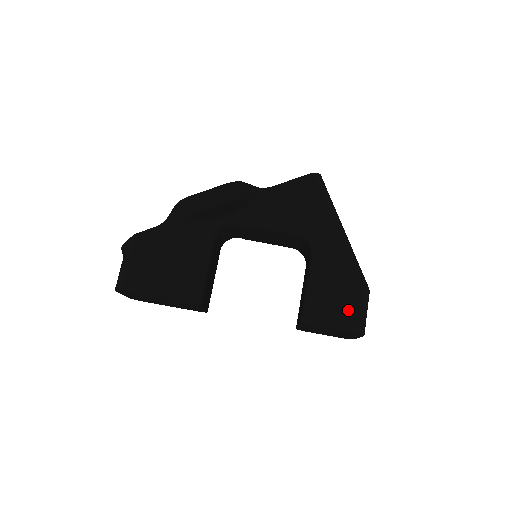
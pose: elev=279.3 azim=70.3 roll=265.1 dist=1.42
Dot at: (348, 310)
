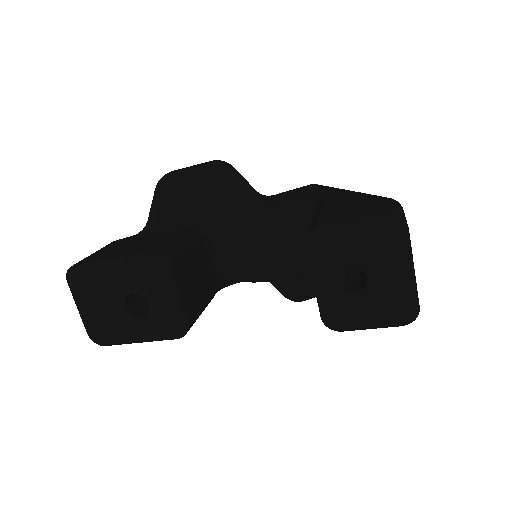
Dot at: (371, 208)
